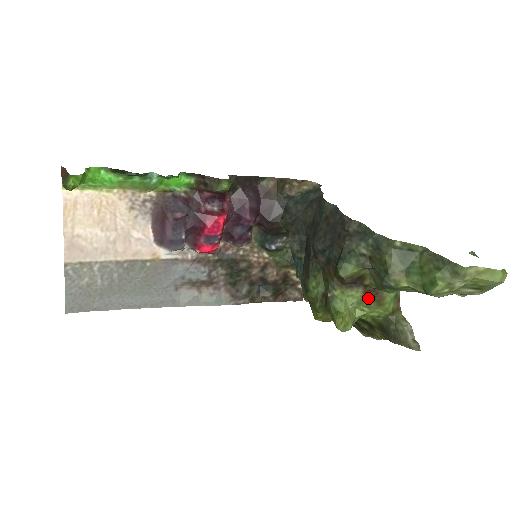
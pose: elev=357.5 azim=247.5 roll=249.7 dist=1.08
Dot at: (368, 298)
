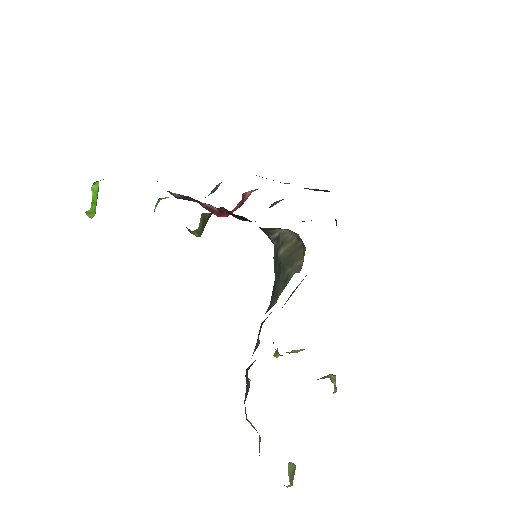
Dot at: occluded
